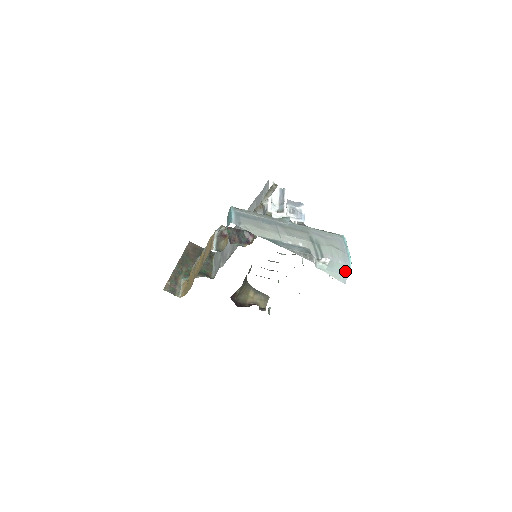
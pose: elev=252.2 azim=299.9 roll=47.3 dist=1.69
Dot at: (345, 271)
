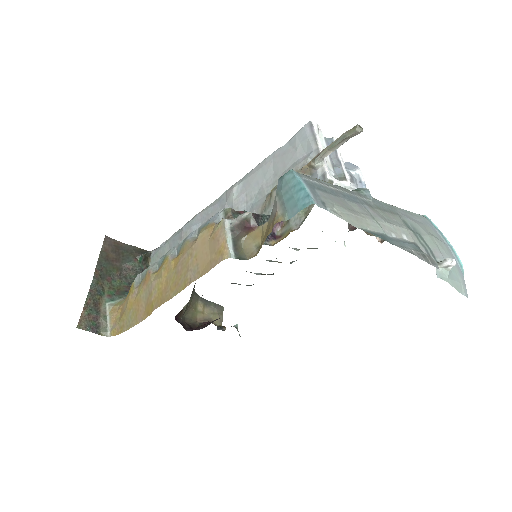
Dot at: (461, 276)
